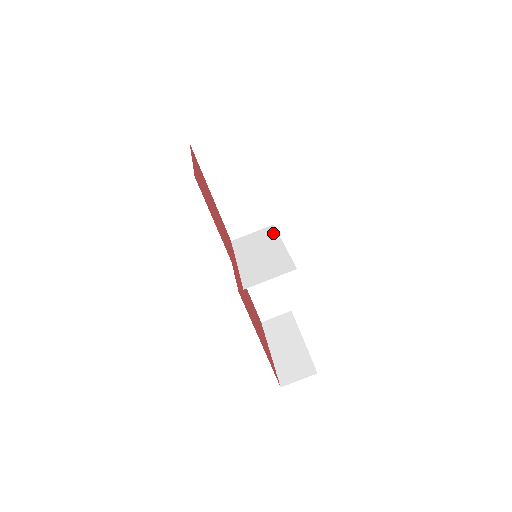
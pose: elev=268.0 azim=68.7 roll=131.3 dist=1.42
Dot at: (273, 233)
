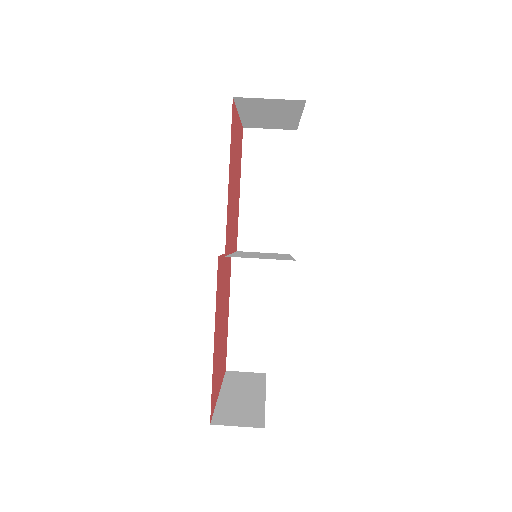
Dot at: occluded
